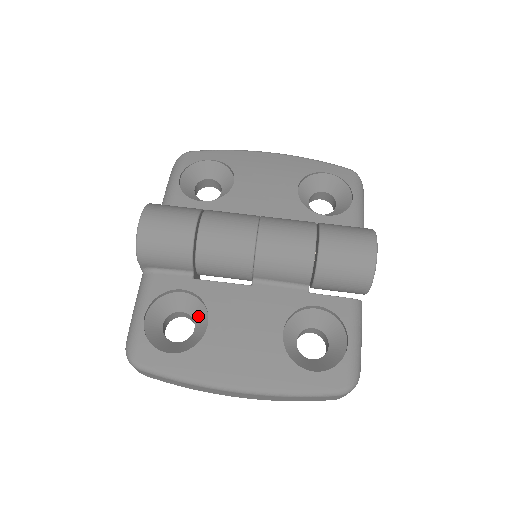
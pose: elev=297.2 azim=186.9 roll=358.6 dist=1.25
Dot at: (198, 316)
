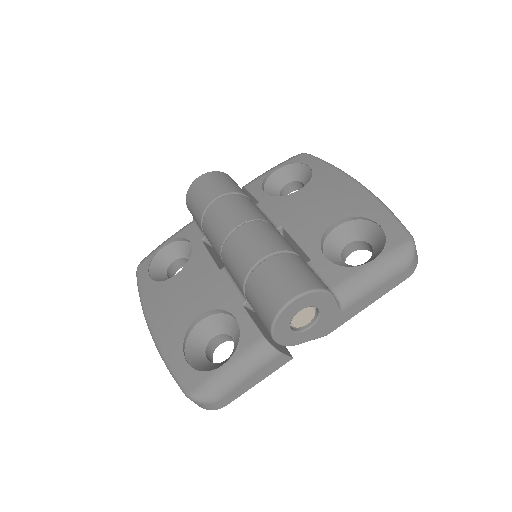
Dot at: occluded
